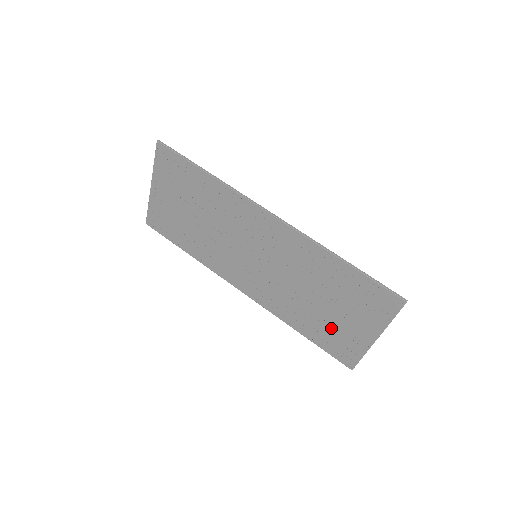
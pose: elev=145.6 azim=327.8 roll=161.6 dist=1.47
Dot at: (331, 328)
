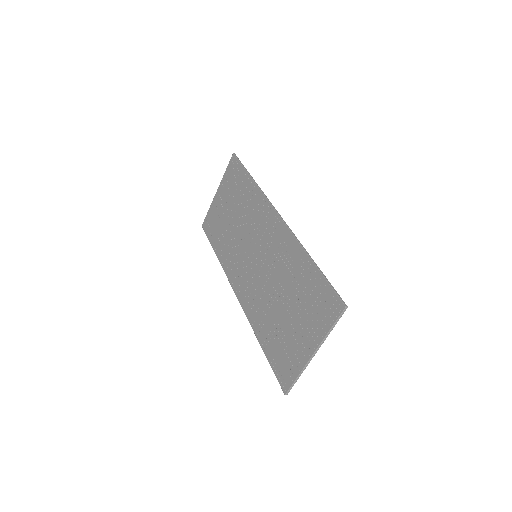
Dot at: (283, 338)
